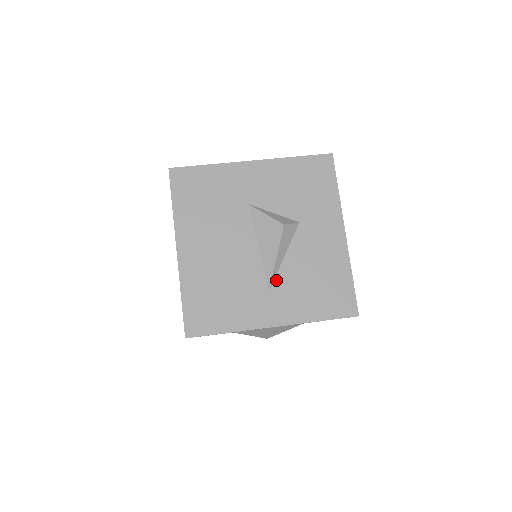
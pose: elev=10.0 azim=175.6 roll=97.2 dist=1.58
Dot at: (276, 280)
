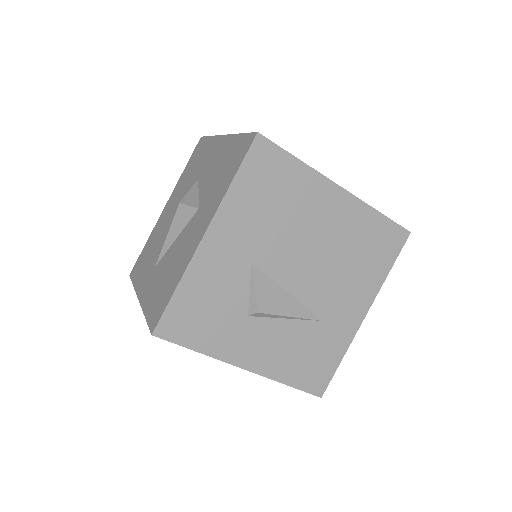
Dot at: (162, 258)
